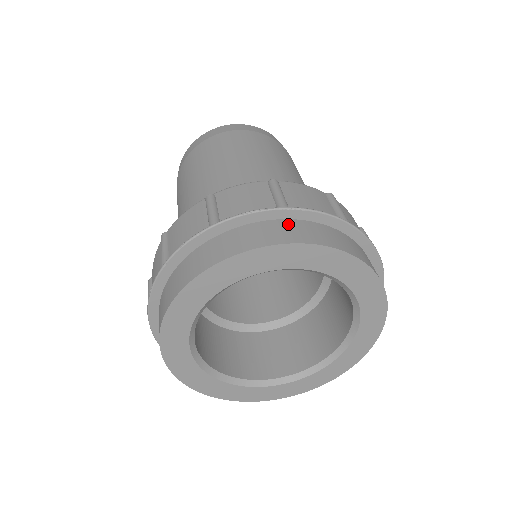
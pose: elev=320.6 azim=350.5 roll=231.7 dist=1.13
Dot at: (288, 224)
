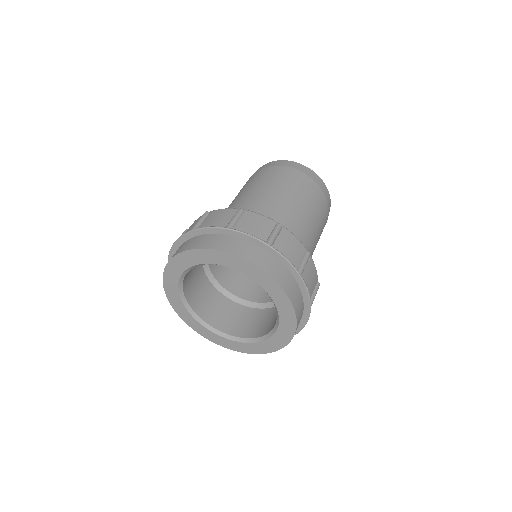
Dot at: (265, 254)
